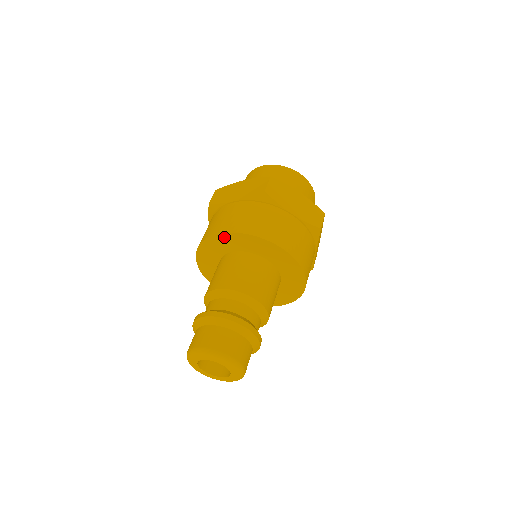
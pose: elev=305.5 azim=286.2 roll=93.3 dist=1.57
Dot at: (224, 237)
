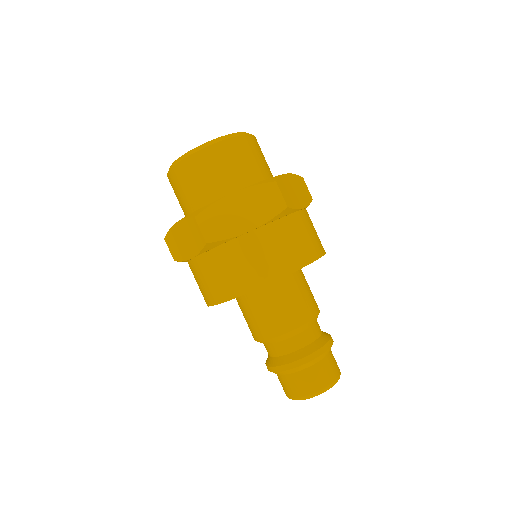
Dot at: (273, 281)
